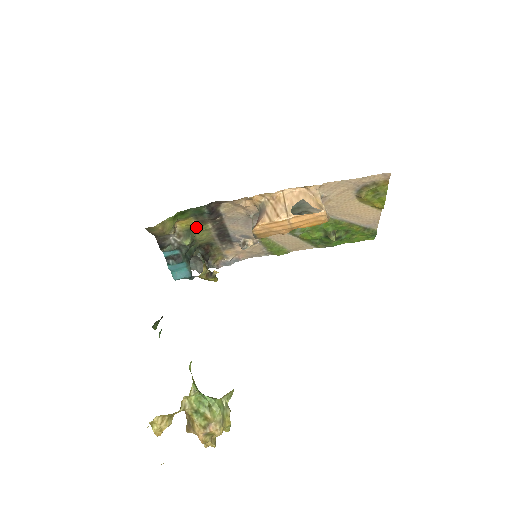
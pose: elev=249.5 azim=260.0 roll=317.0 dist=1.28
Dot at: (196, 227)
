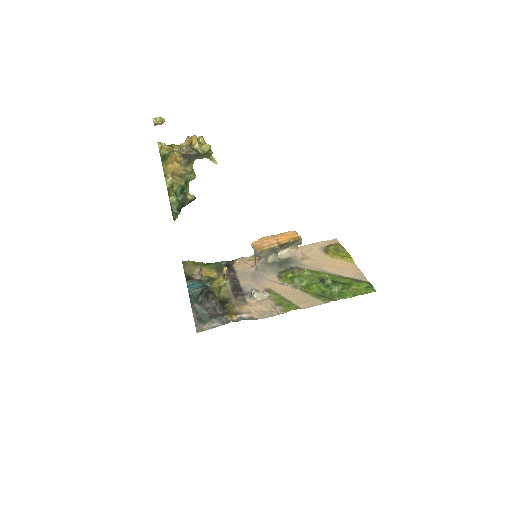
Dot at: occluded
